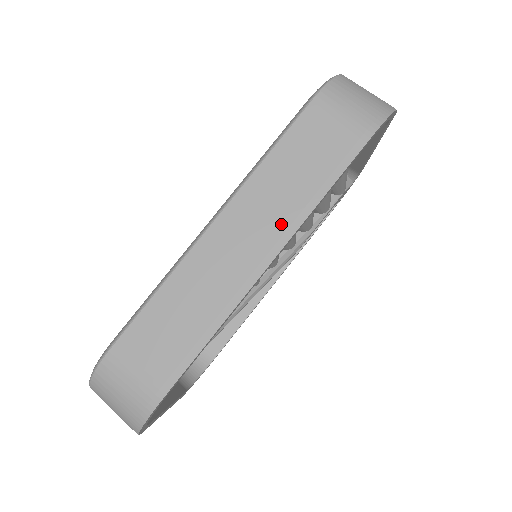
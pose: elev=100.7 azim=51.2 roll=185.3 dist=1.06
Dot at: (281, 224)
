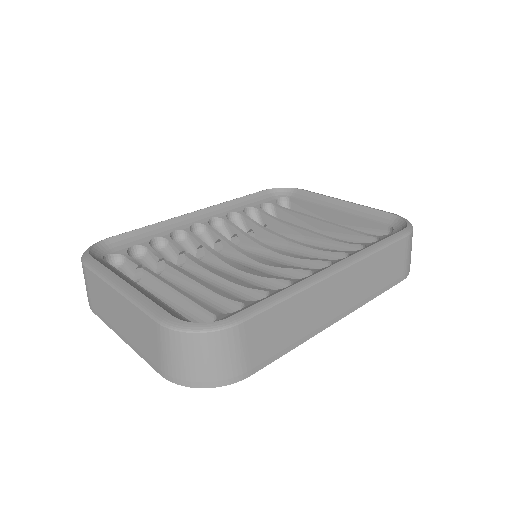
Dot at: (357, 299)
